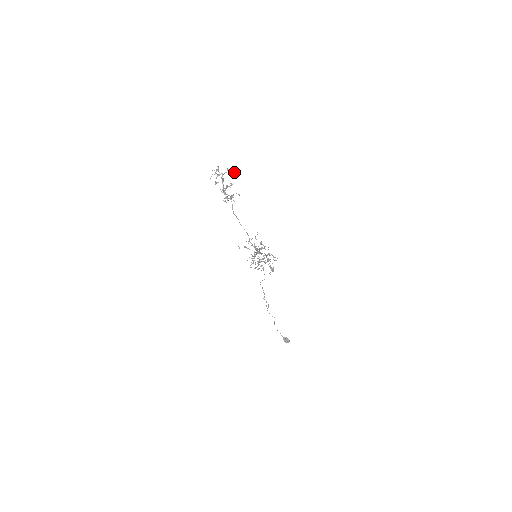
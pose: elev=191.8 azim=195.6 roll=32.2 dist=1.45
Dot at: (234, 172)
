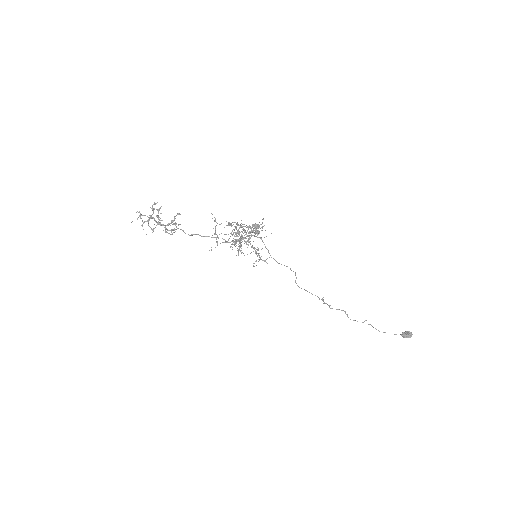
Dot at: (157, 202)
